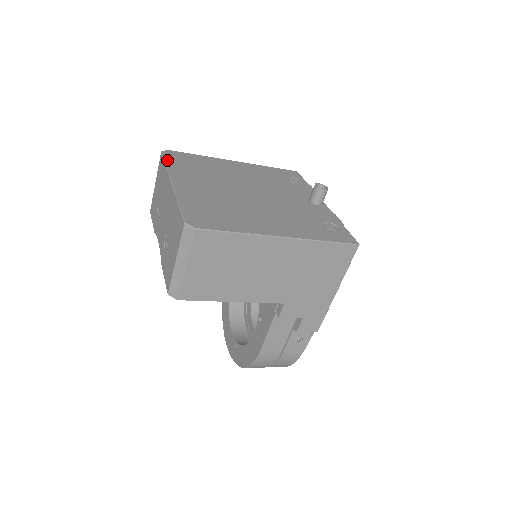
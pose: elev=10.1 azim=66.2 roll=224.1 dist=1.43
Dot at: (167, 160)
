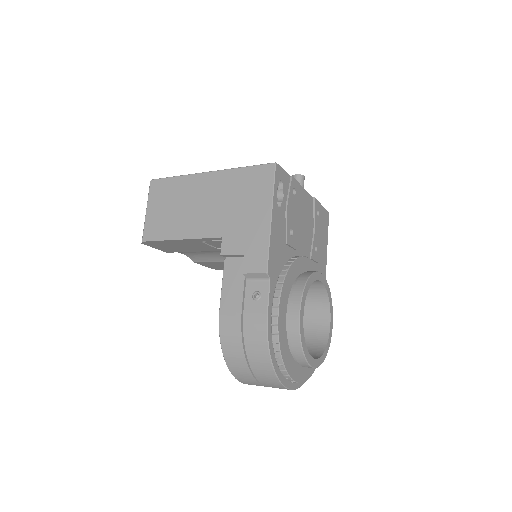
Dot at: occluded
